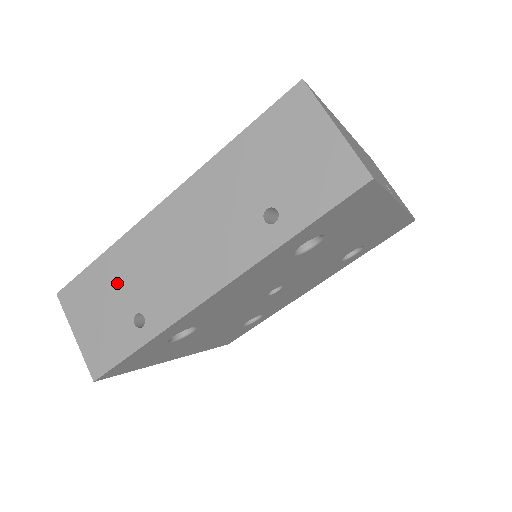
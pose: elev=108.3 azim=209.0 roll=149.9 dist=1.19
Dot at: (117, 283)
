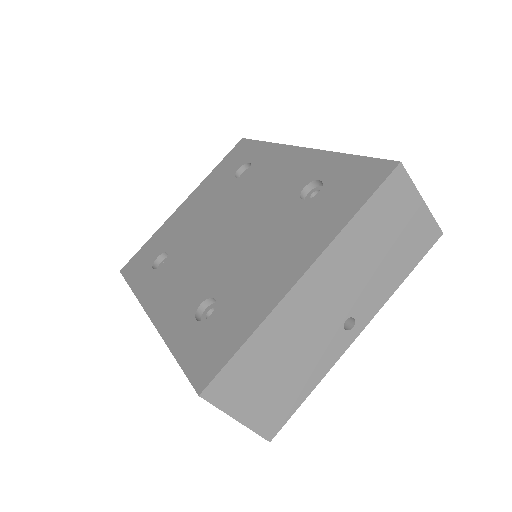
Dot at: occluded
